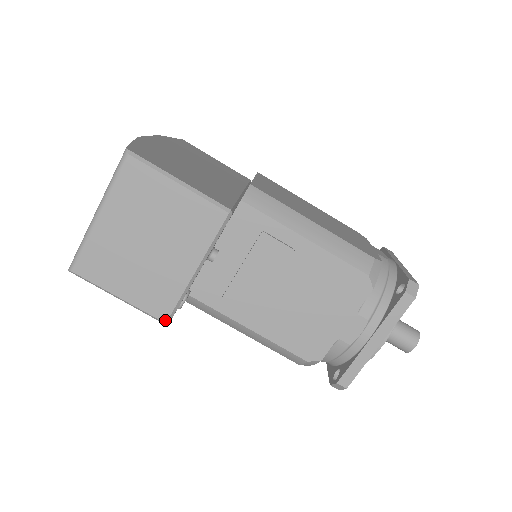
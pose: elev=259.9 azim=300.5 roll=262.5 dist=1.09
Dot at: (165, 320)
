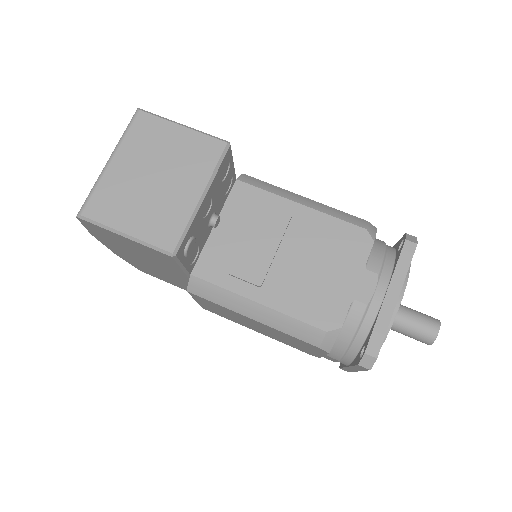
Dot at: (172, 250)
